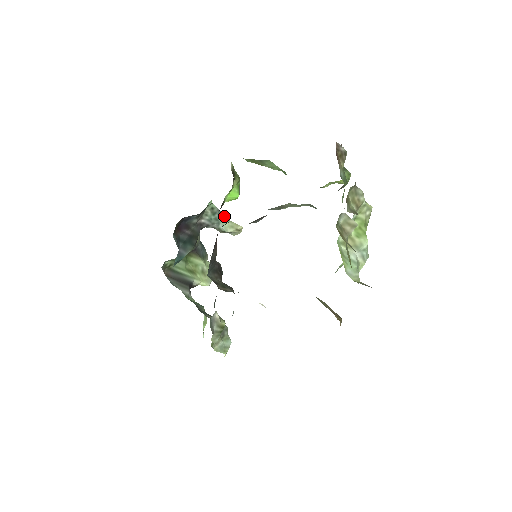
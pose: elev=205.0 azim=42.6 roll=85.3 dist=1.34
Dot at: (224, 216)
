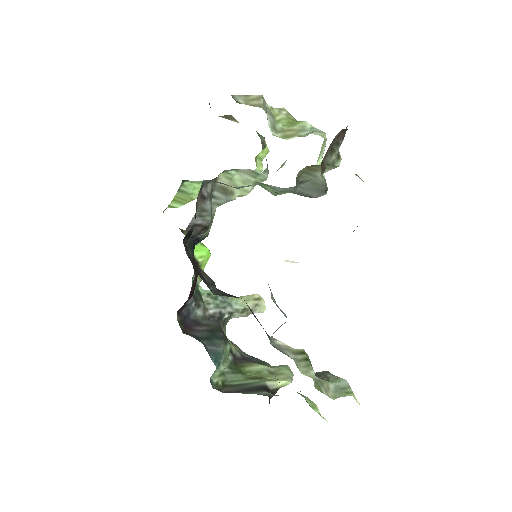
Dot at: occluded
